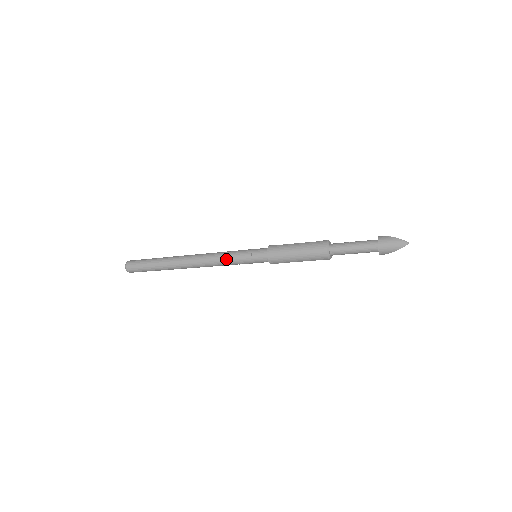
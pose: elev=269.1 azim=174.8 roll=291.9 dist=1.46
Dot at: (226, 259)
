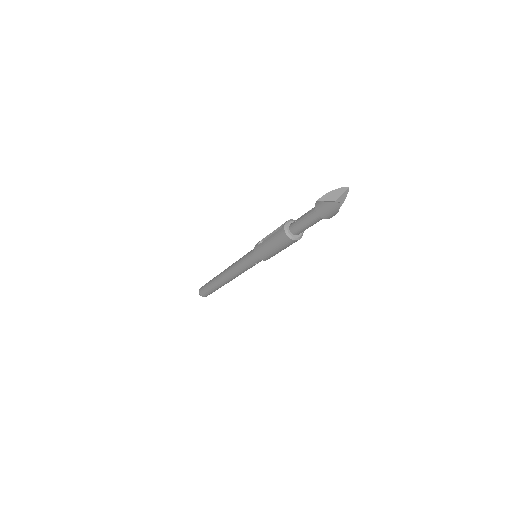
Dot at: (240, 270)
